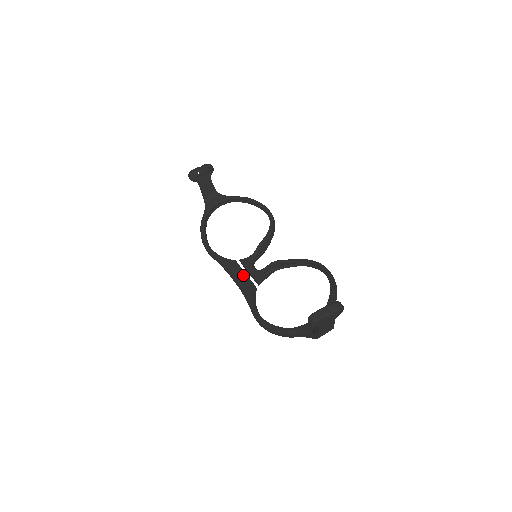
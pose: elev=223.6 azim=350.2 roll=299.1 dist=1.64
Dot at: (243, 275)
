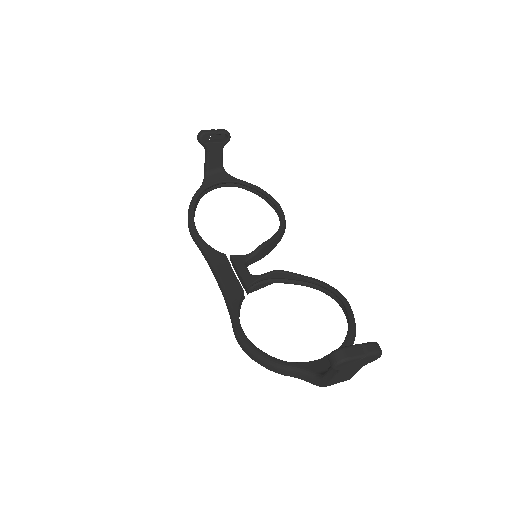
Dot at: (231, 275)
